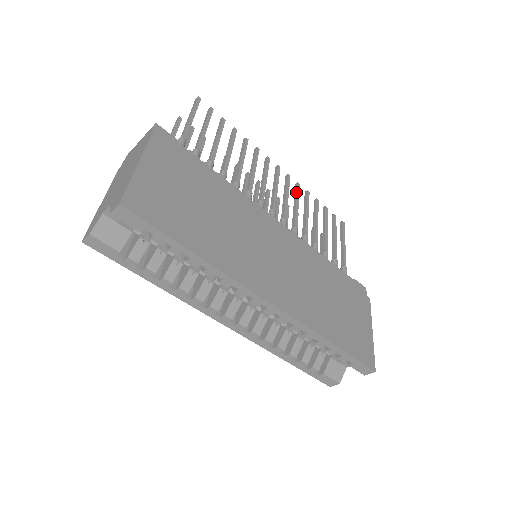
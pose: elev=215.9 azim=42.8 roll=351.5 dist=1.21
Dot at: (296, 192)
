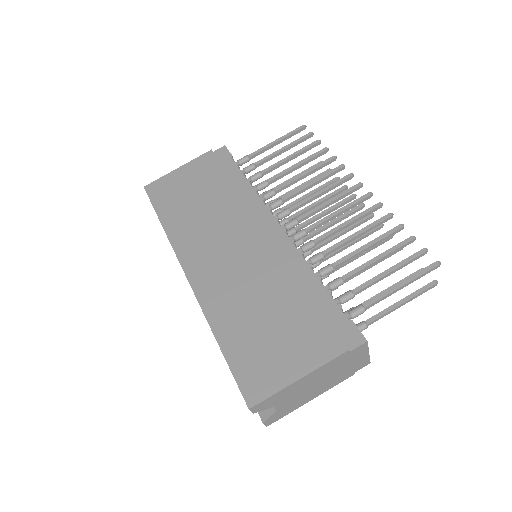
Dot at: (363, 211)
